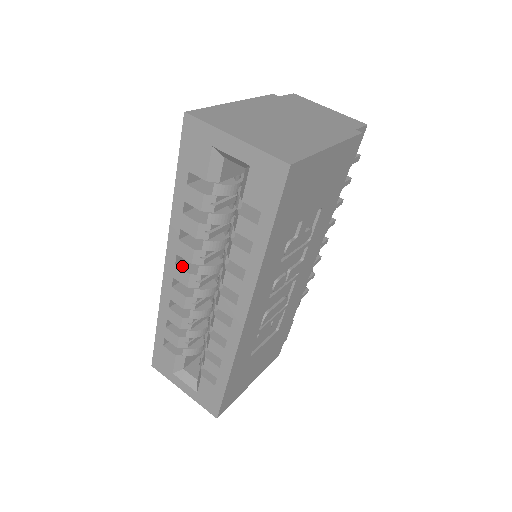
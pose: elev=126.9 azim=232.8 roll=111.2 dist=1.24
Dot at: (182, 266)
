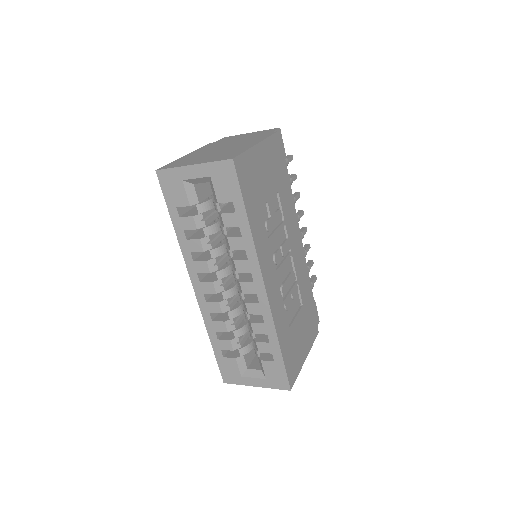
Dot at: (205, 281)
